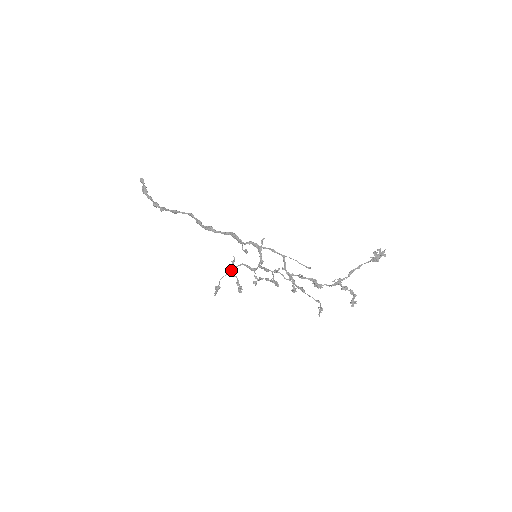
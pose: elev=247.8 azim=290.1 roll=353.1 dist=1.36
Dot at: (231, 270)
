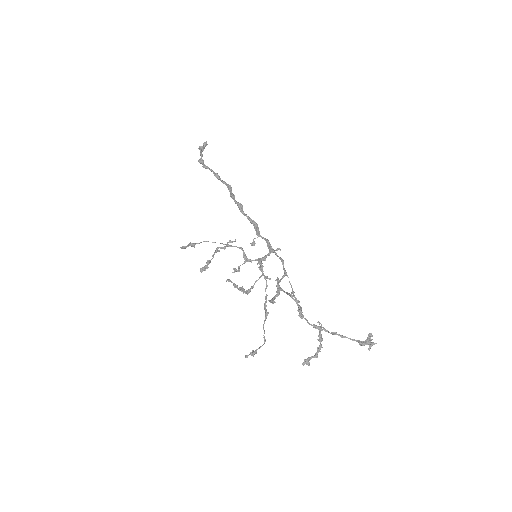
Dot at: (218, 247)
